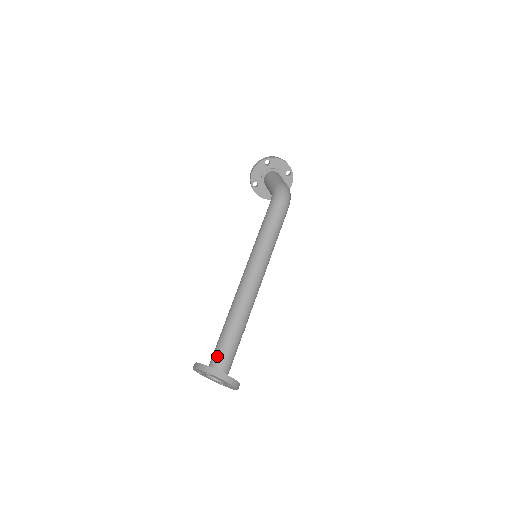
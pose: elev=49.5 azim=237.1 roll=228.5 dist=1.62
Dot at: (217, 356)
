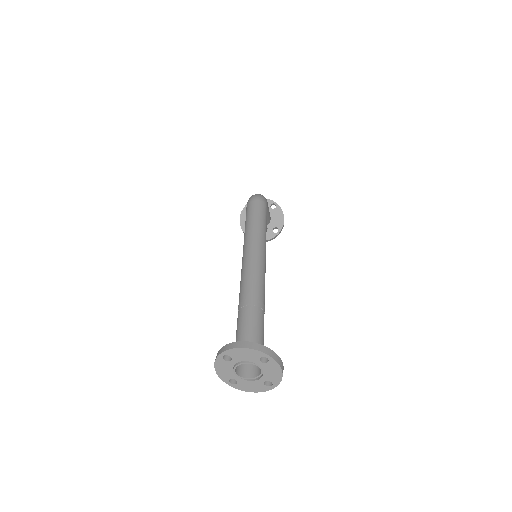
Dot at: occluded
